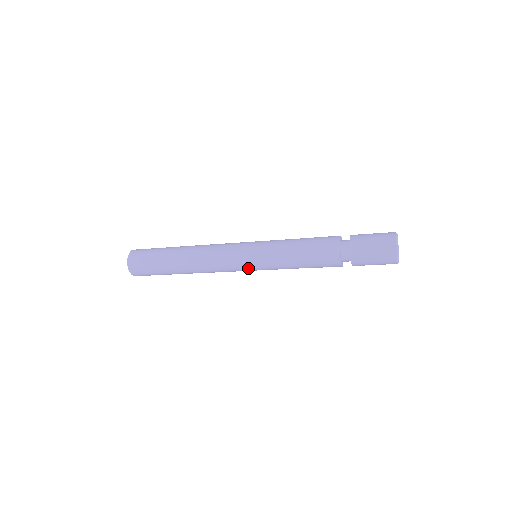
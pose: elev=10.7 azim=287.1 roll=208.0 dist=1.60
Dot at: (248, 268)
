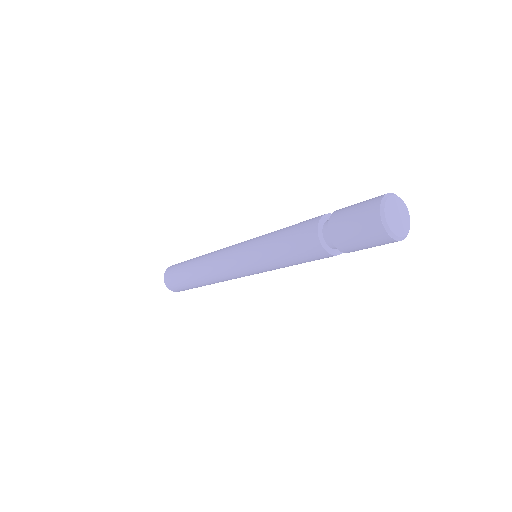
Dot at: occluded
